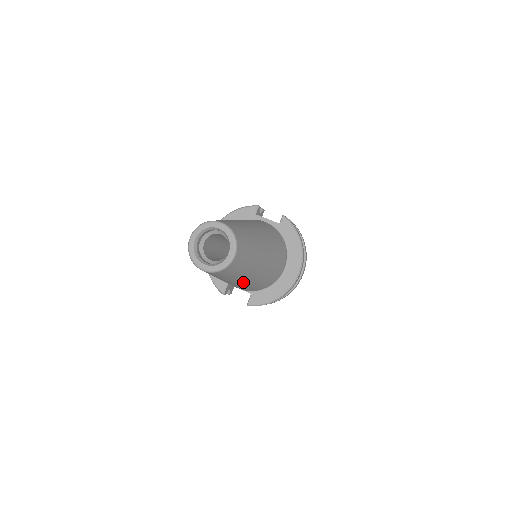
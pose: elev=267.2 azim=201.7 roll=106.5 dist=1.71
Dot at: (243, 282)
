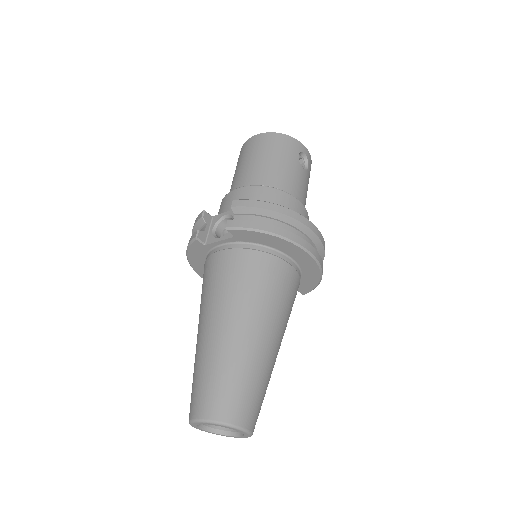
Dot at: occluded
